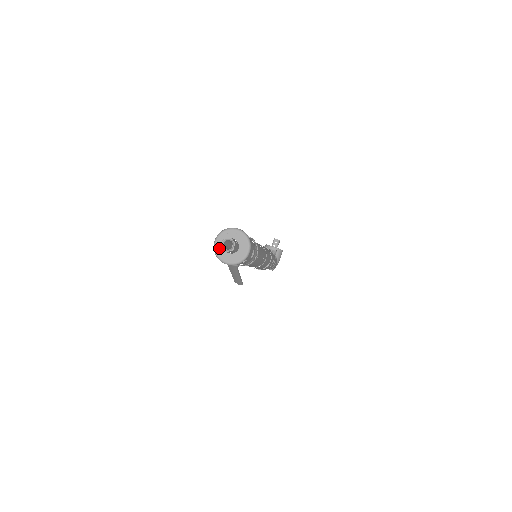
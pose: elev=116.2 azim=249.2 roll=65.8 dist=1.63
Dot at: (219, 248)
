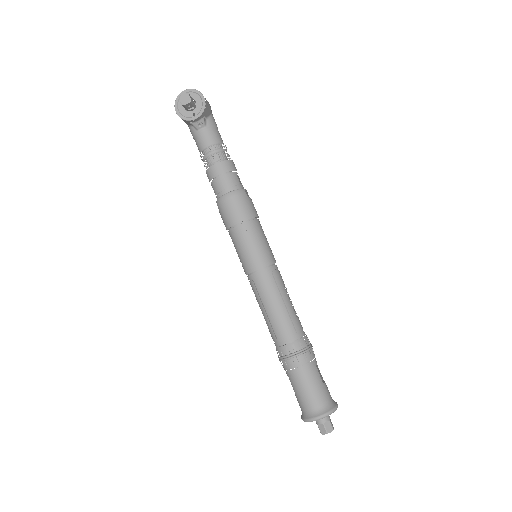
Dot at: occluded
